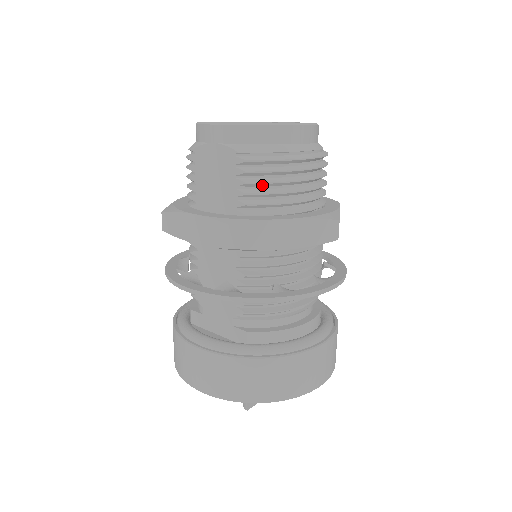
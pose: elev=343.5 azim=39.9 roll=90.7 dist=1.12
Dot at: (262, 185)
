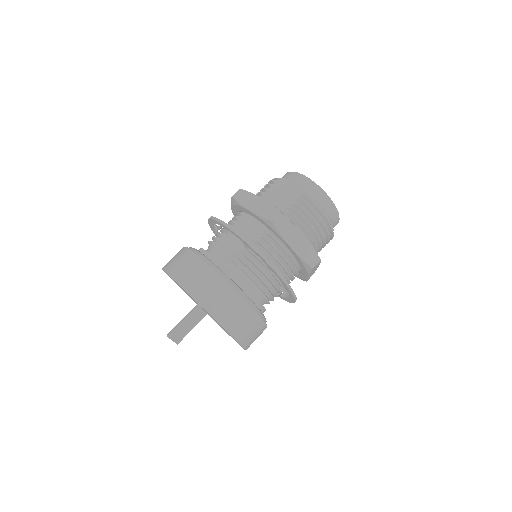
Dot at: (302, 212)
